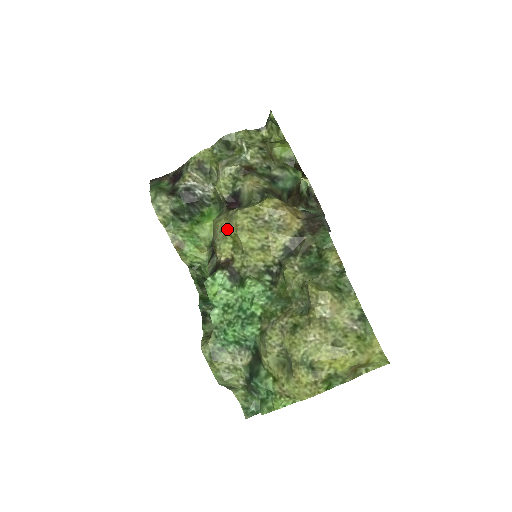
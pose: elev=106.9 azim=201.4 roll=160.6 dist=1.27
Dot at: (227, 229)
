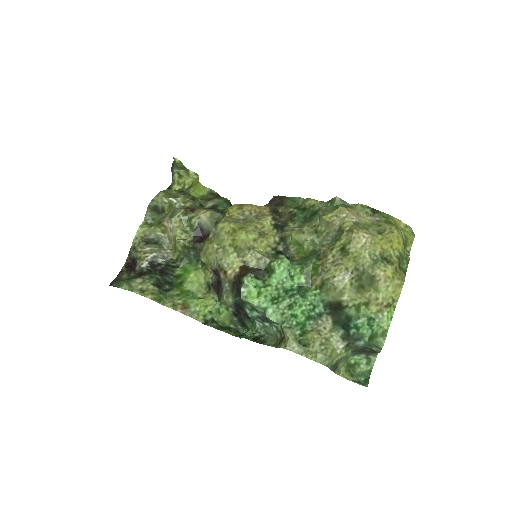
Dot at: (221, 244)
